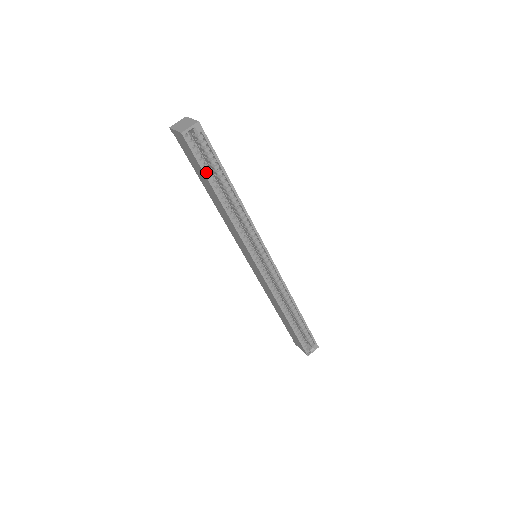
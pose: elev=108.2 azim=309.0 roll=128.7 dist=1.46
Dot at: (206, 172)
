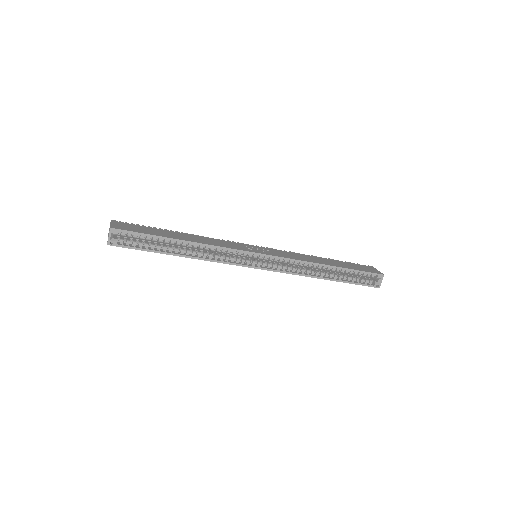
Dot at: (149, 250)
